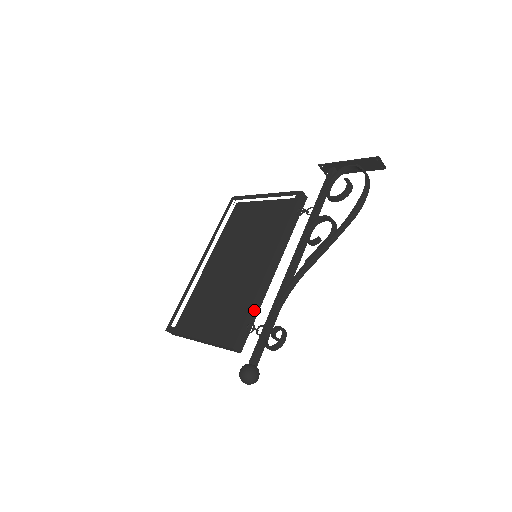
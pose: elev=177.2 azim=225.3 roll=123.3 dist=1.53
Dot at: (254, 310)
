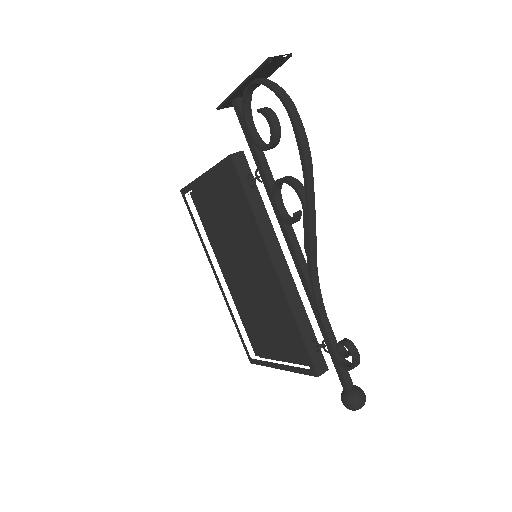
Dot at: (303, 324)
